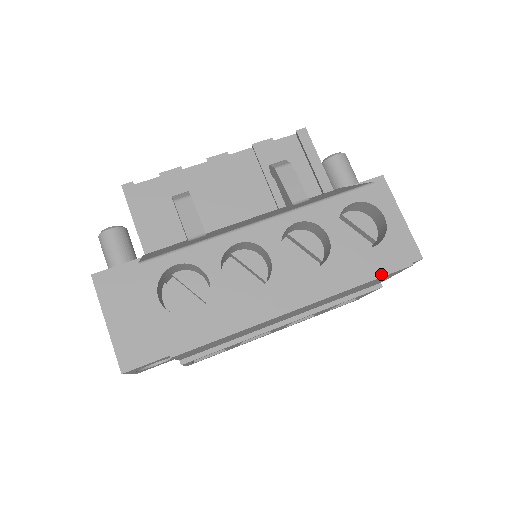
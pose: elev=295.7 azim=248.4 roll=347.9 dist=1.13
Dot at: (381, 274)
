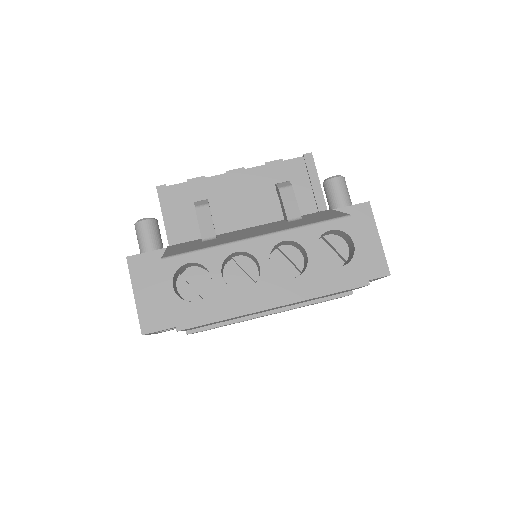
Dot at: (343, 289)
